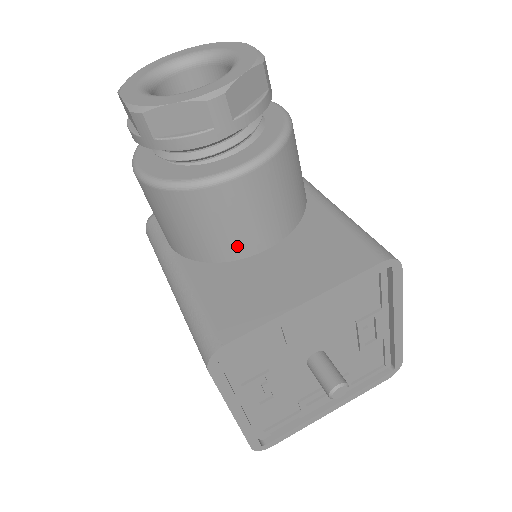
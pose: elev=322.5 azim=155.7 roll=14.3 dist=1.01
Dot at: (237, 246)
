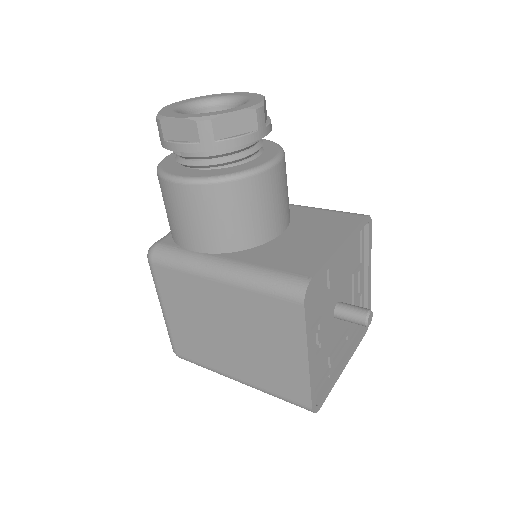
Dot at: (268, 229)
